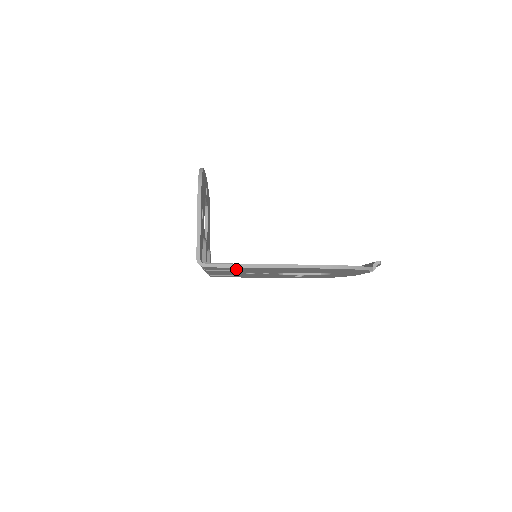
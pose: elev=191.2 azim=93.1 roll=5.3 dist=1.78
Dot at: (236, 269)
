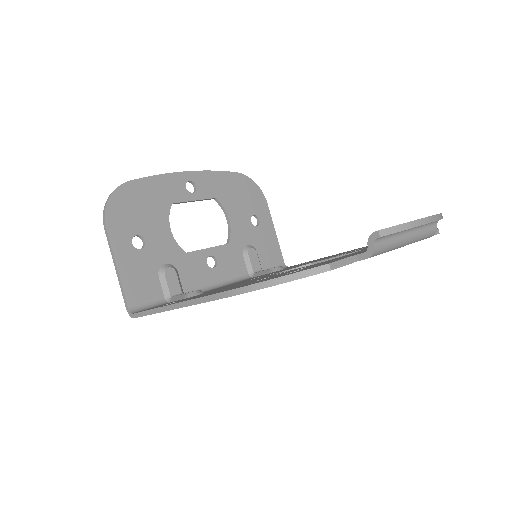
Dot at: occluded
